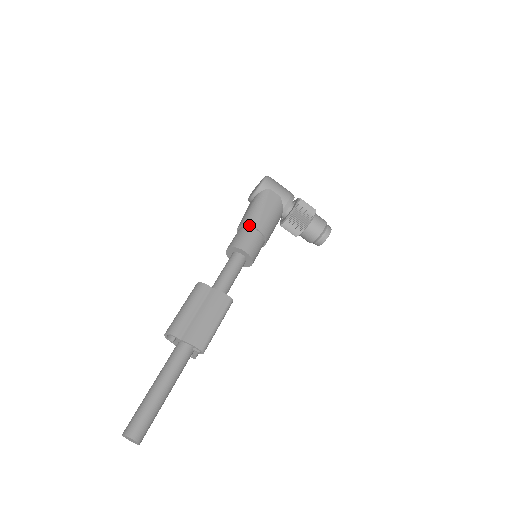
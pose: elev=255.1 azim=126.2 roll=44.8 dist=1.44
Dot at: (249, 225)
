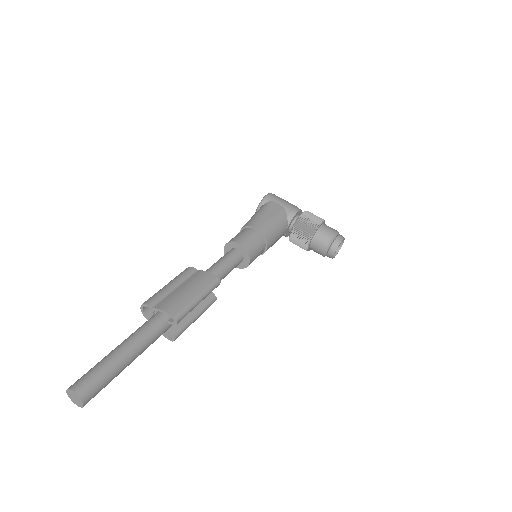
Dot at: (247, 225)
